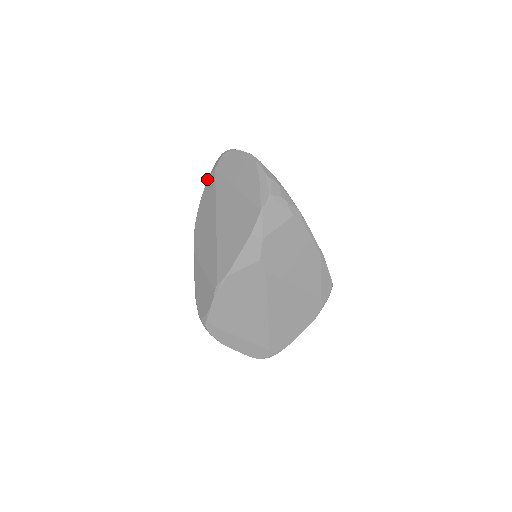
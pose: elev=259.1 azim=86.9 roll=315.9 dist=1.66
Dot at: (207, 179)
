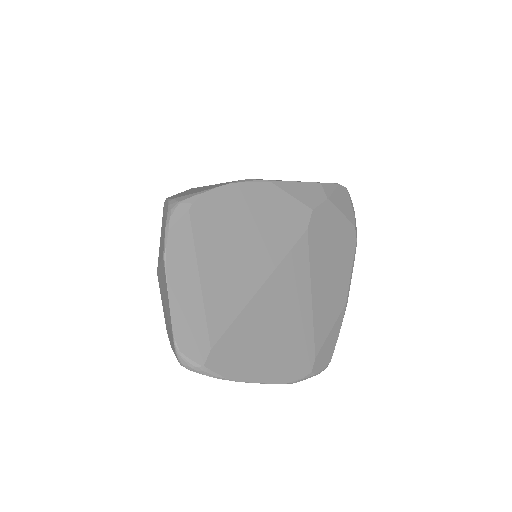
Dot at: occluded
